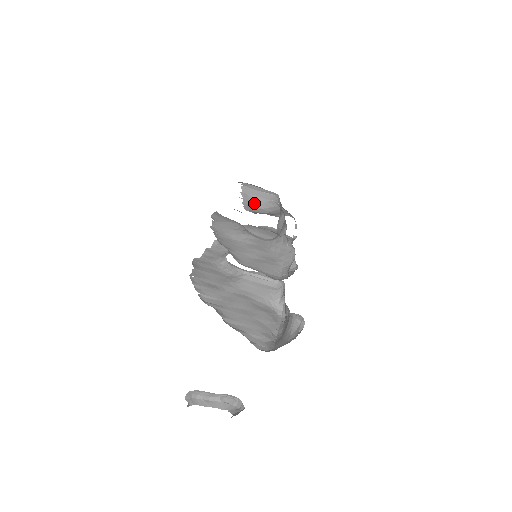
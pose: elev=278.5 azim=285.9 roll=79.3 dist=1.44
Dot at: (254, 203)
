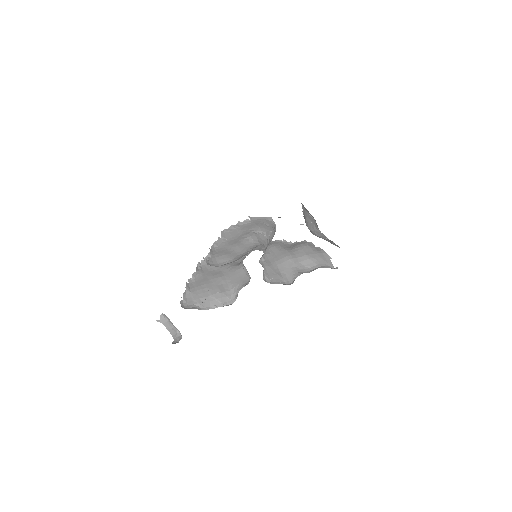
Dot at: (307, 223)
